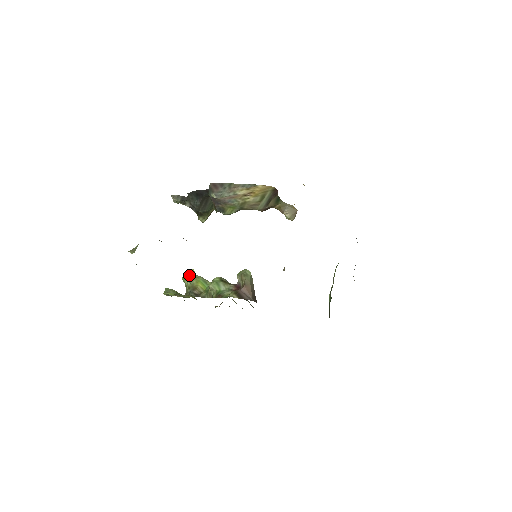
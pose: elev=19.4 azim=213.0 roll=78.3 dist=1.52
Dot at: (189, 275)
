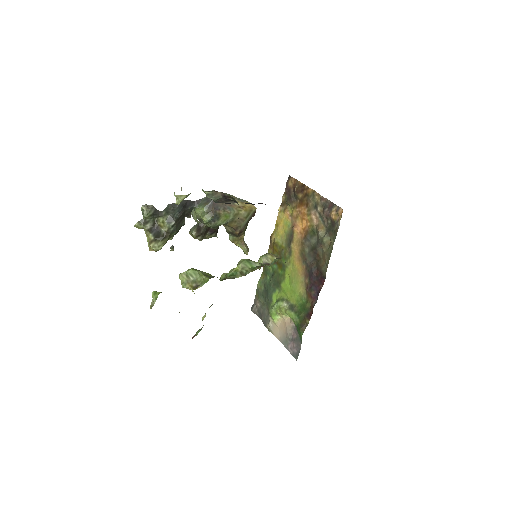
Dot at: (195, 269)
